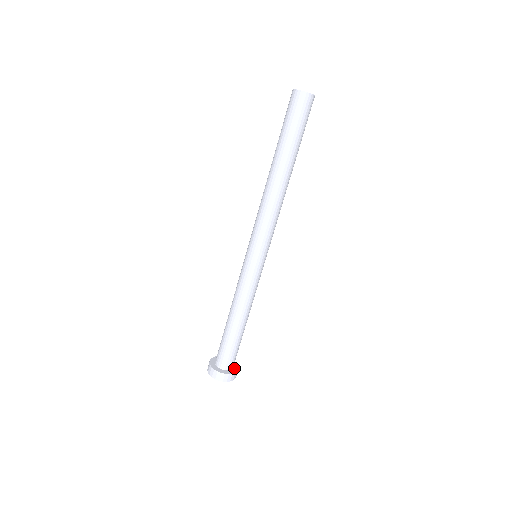
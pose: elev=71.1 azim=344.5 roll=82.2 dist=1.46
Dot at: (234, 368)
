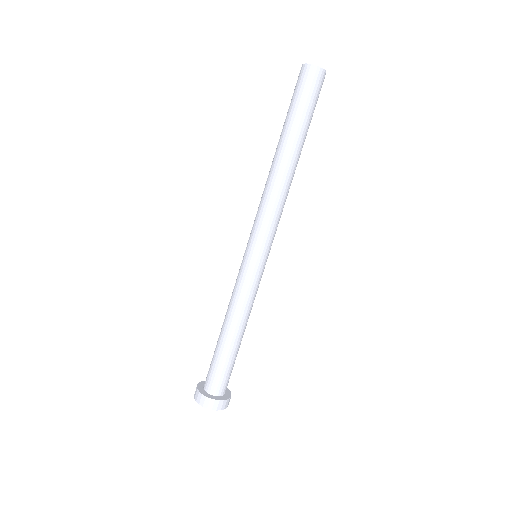
Dot at: occluded
